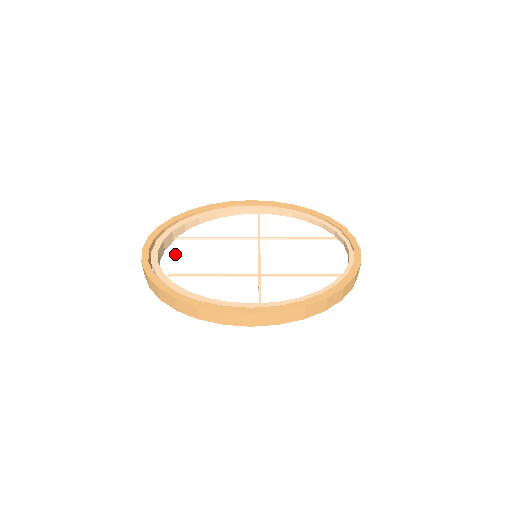
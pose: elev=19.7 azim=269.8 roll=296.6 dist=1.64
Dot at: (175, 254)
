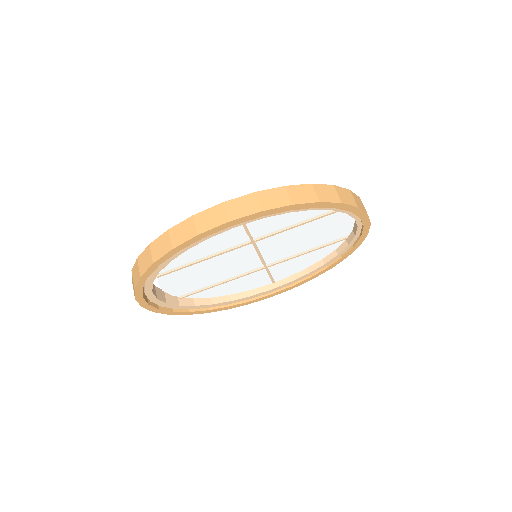
Dot at: (172, 286)
